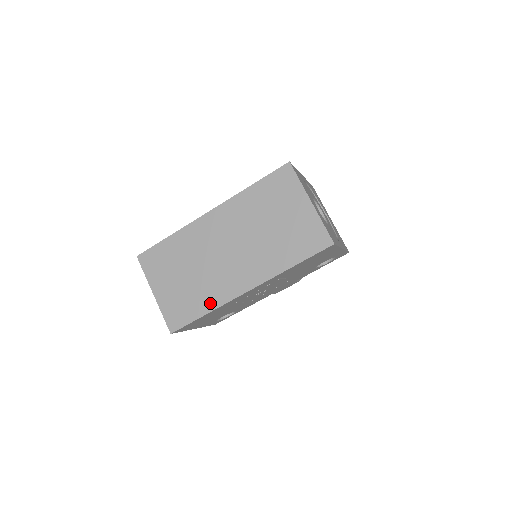
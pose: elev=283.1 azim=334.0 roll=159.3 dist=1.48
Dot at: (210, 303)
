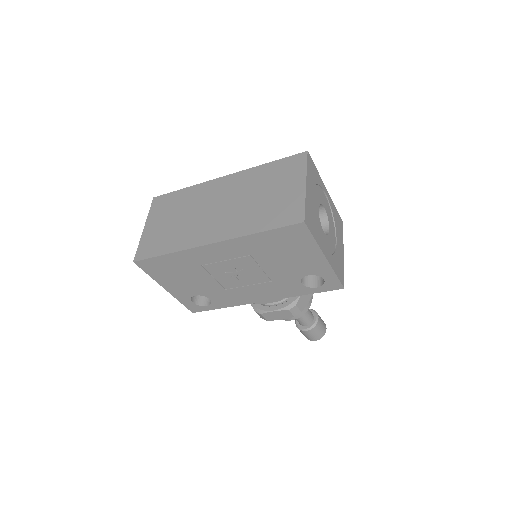
Dot at: (177, 245)
